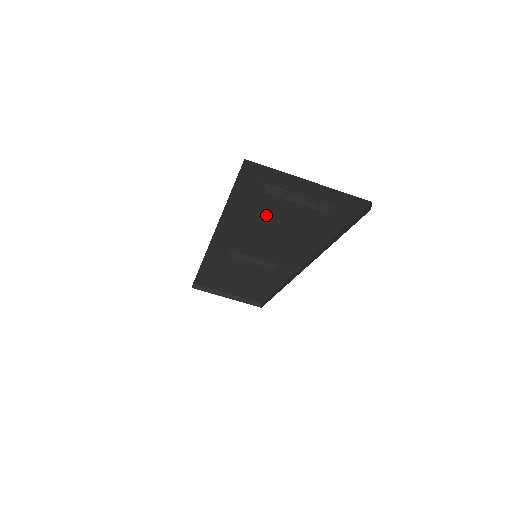
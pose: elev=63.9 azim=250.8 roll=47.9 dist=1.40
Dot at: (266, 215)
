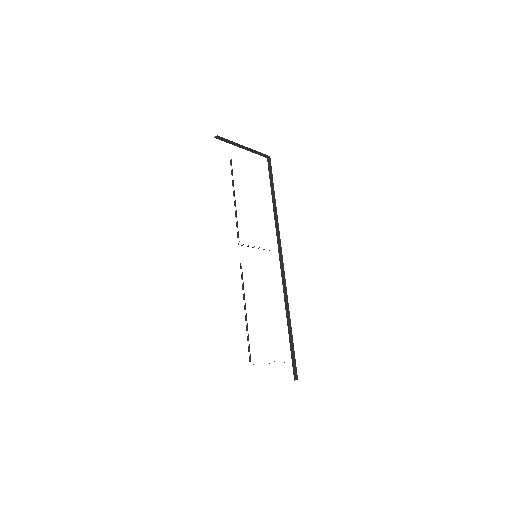
Dot at: occluded
